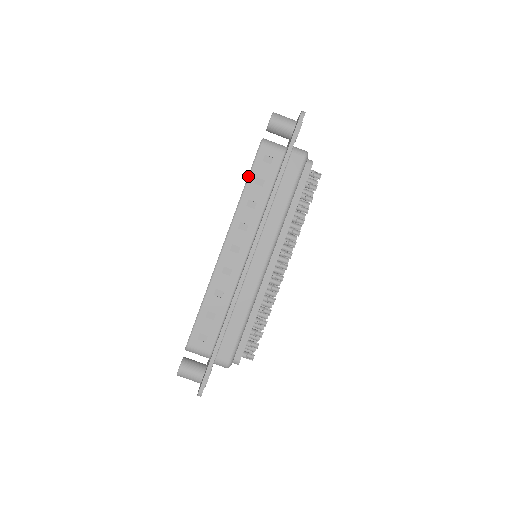
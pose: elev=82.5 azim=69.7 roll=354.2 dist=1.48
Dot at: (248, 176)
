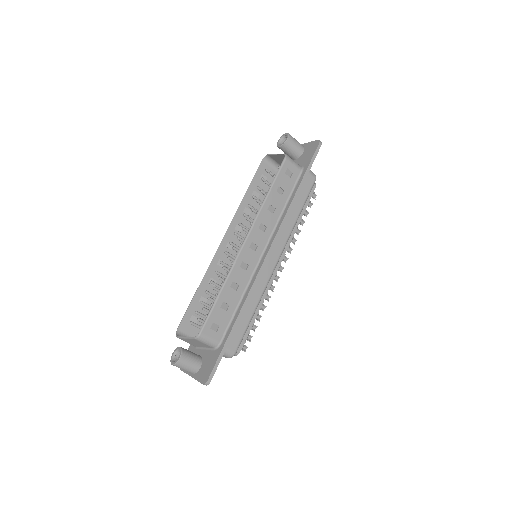
Dot at: (272, 183)
